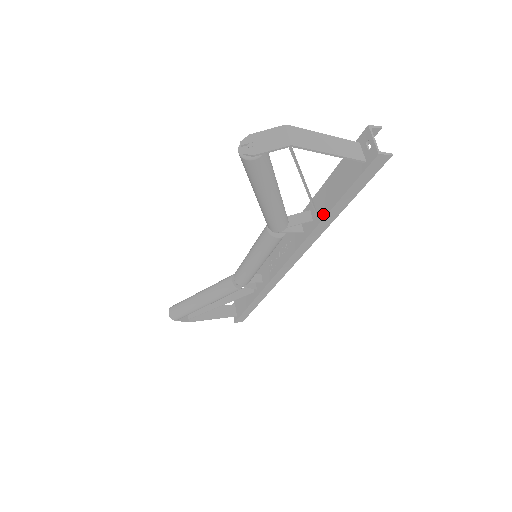
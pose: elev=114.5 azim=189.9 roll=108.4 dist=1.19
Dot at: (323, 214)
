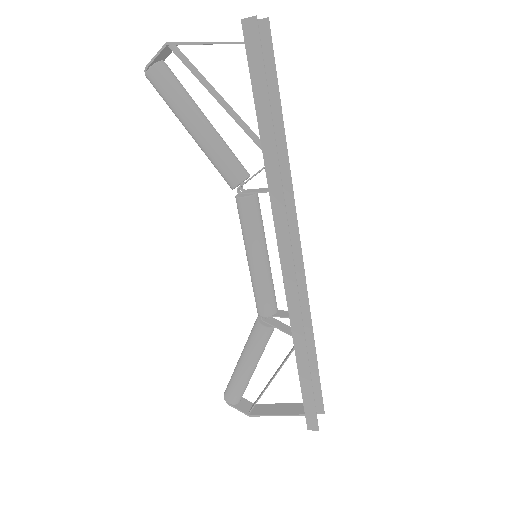
Dot at: (262, 142)
